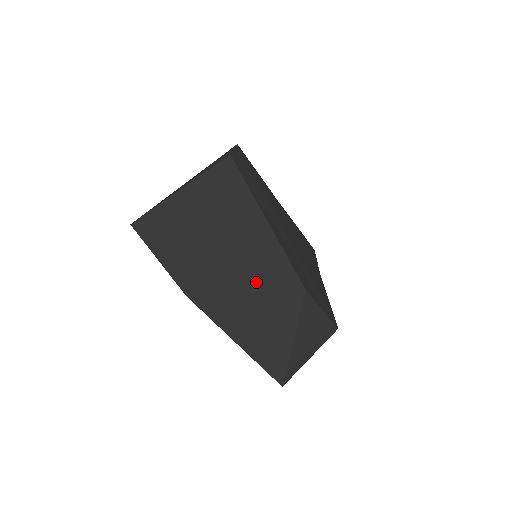
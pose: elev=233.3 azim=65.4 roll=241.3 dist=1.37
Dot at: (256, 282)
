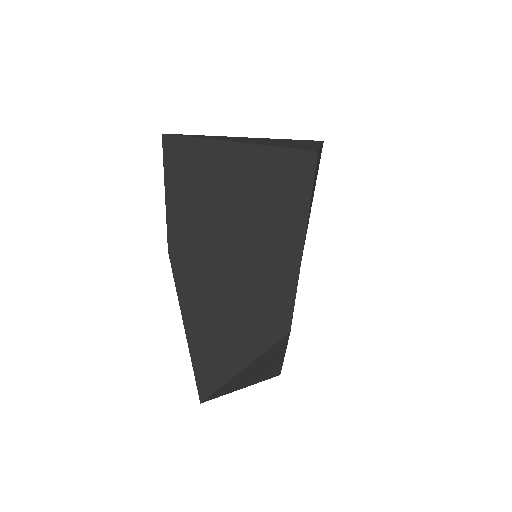
Dot at: (250, 291)
